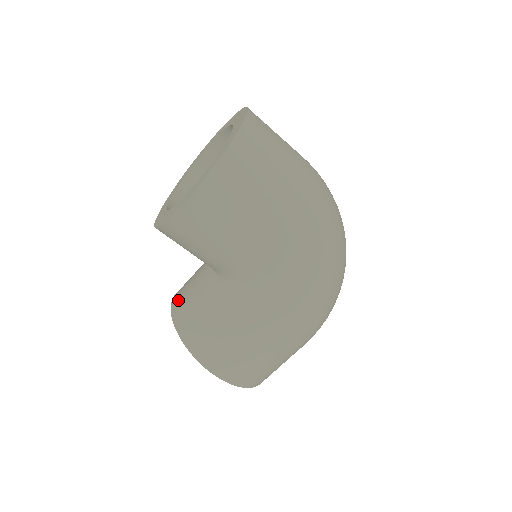
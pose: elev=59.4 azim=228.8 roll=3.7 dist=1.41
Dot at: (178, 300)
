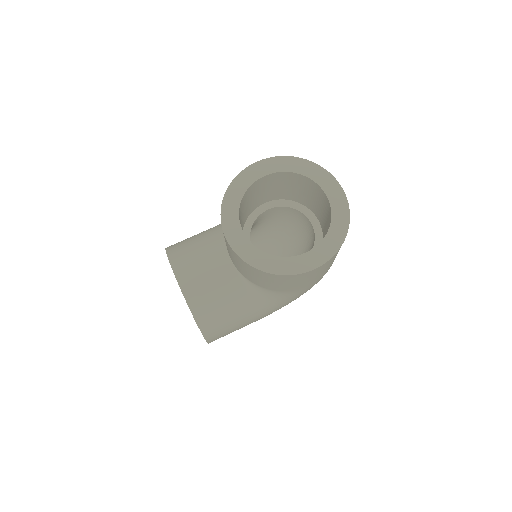
Dot at: (192, 286)
